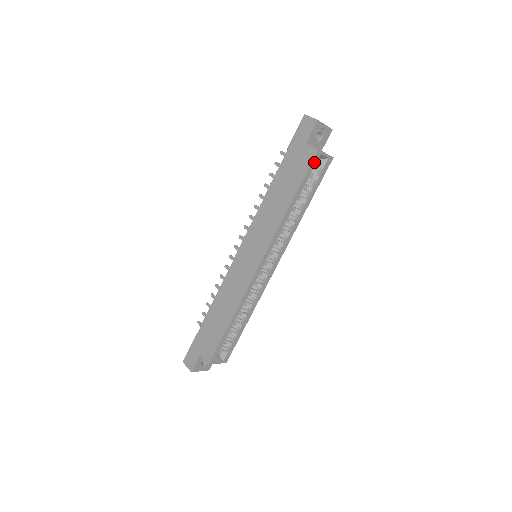
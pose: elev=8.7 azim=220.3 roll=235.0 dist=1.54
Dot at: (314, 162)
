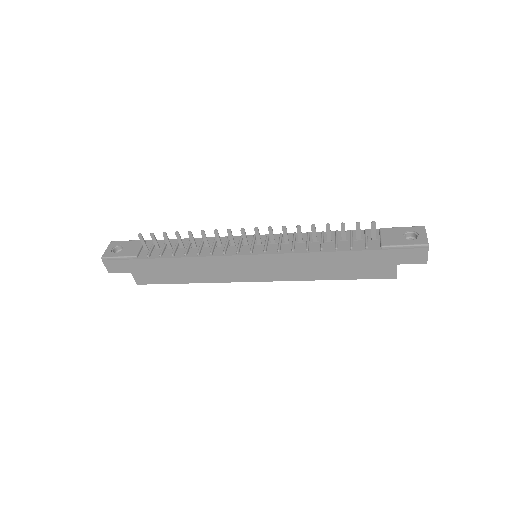
Dot at: (382, 276)
